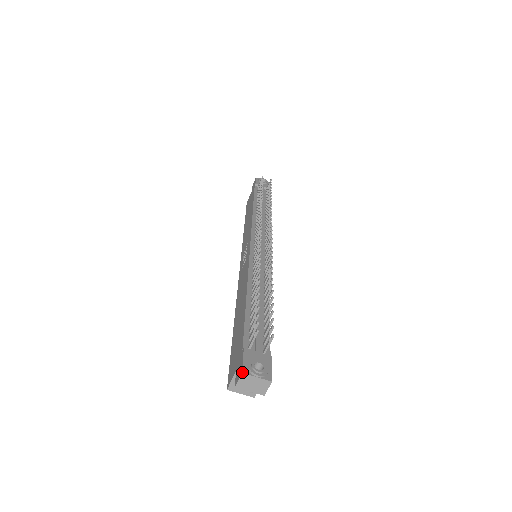
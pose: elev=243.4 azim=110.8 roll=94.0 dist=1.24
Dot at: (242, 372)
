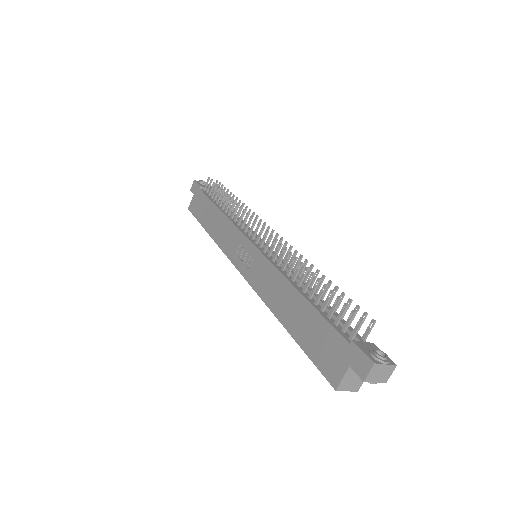
Dot at: (374, 363)
